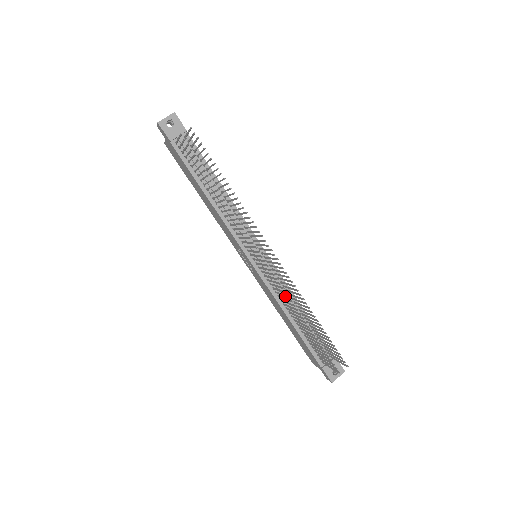
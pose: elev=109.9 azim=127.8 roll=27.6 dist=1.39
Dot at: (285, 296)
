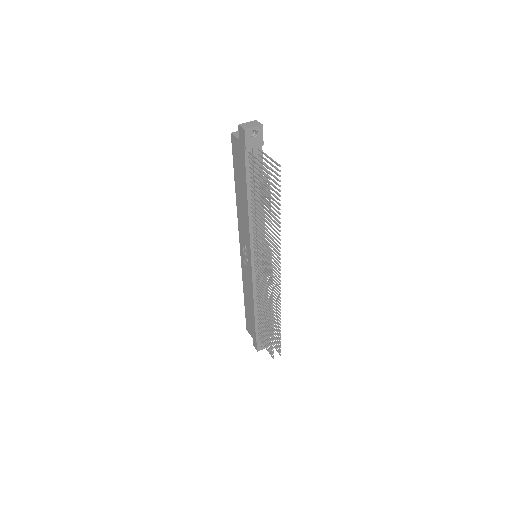
Dot at: (268, 302)
